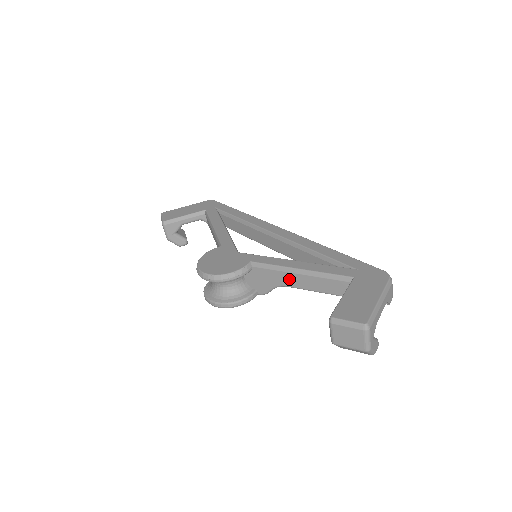
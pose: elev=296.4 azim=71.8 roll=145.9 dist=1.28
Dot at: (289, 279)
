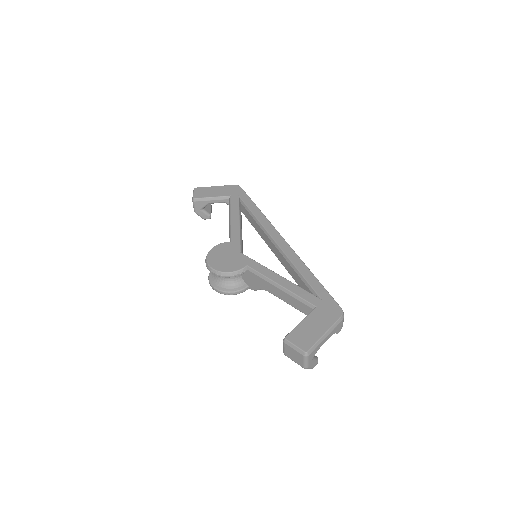
Dot at: (272, 289)
